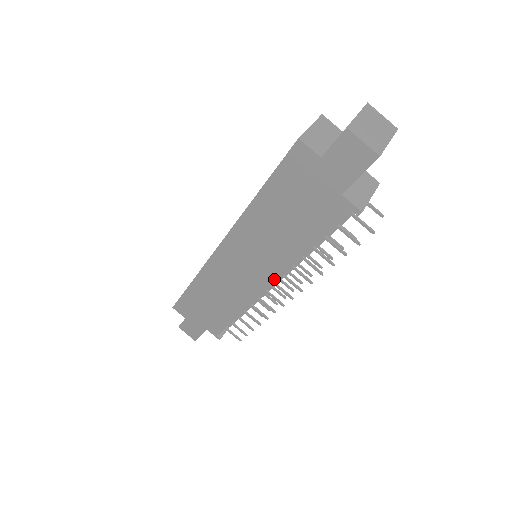
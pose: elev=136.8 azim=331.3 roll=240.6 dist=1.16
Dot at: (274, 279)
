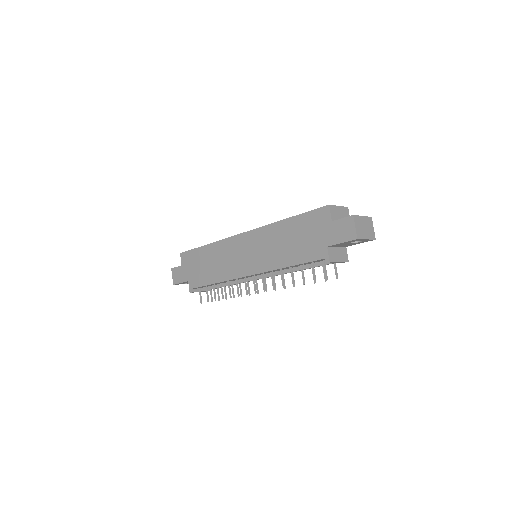
Dot at: (257, 272)
